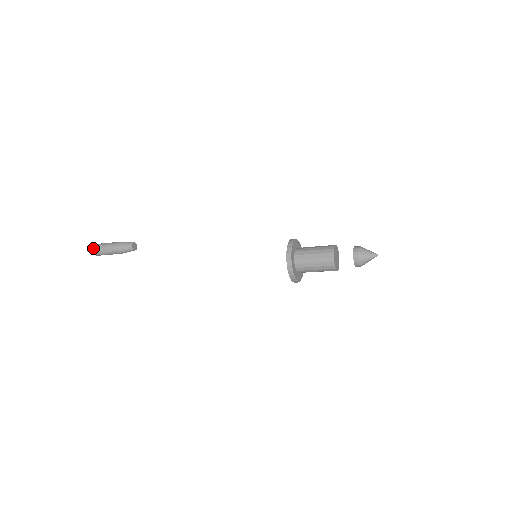
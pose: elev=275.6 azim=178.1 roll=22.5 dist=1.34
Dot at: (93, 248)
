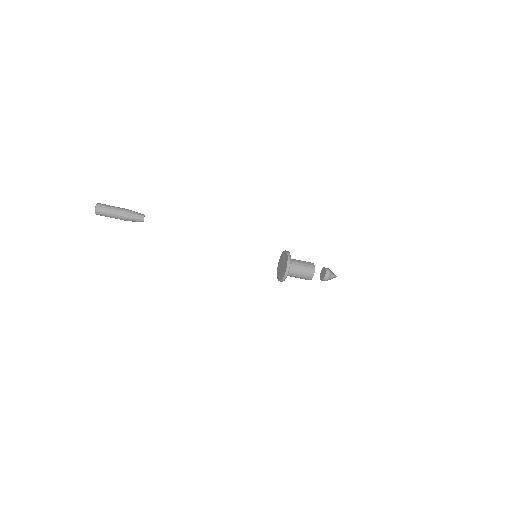
Dot at: (97, 211)
